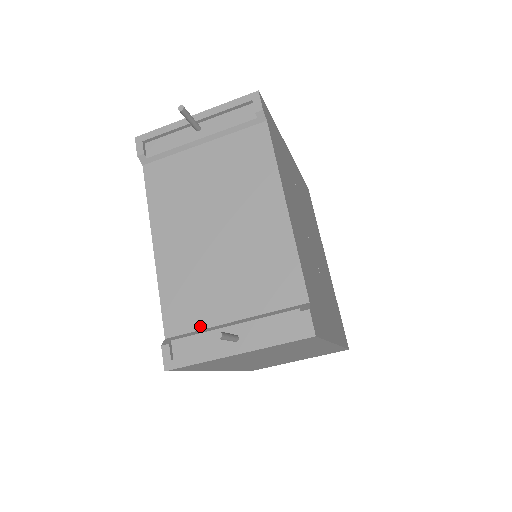
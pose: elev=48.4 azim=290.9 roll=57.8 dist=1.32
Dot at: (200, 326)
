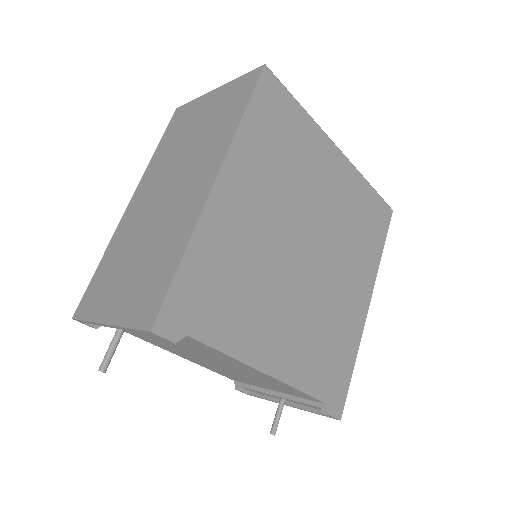
Dot at: (253, 385)
